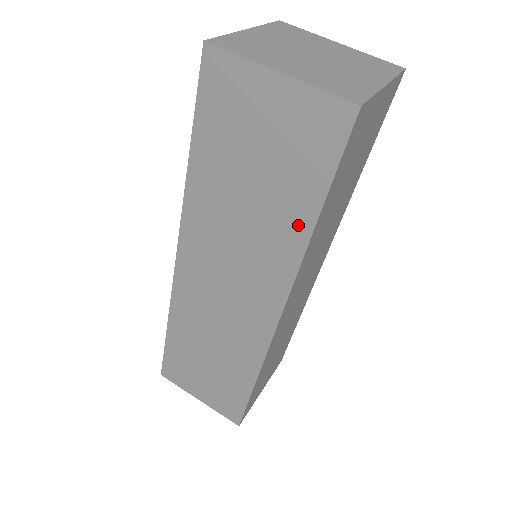
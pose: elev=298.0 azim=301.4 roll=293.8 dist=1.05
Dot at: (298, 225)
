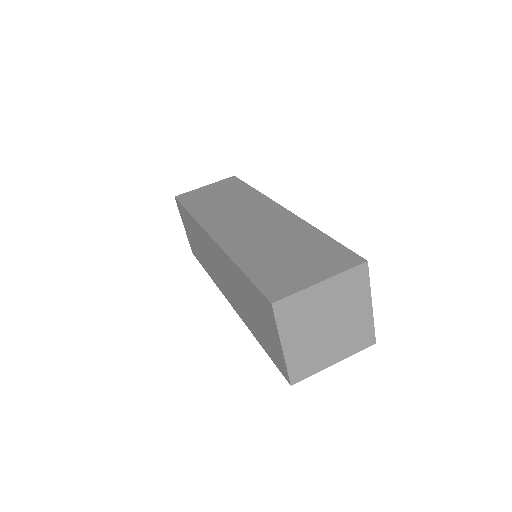
Dot at: (254, 331)
